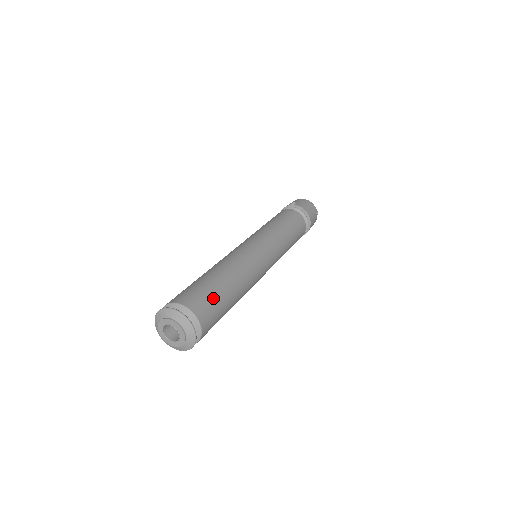
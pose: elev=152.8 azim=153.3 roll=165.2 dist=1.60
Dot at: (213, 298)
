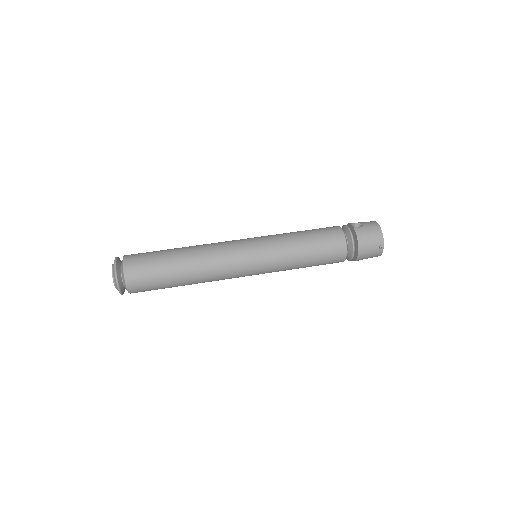
Dot at: (152, 271)
